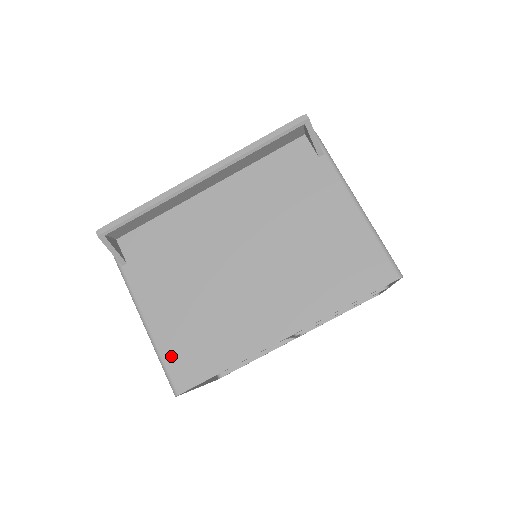
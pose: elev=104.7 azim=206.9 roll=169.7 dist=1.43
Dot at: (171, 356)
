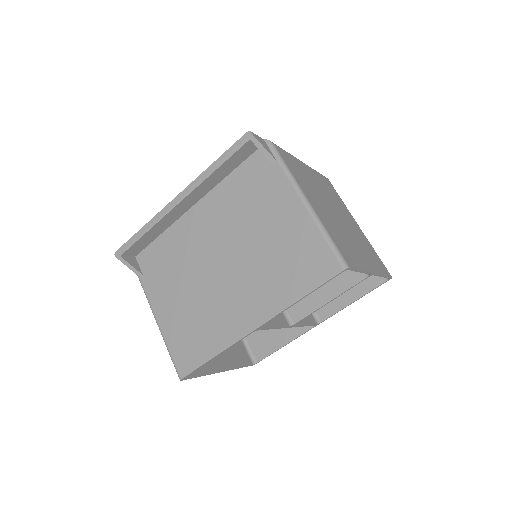
Dot at: (175, 348)
